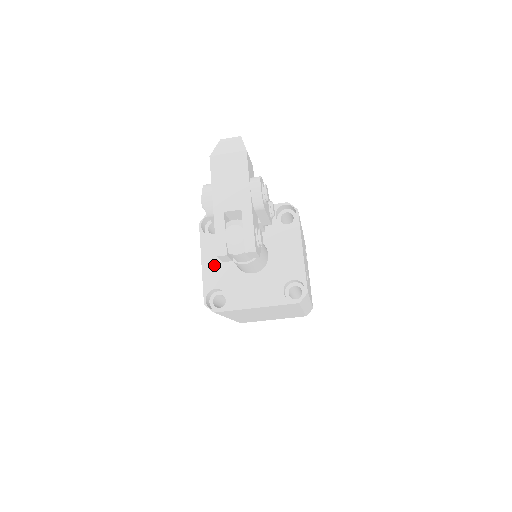
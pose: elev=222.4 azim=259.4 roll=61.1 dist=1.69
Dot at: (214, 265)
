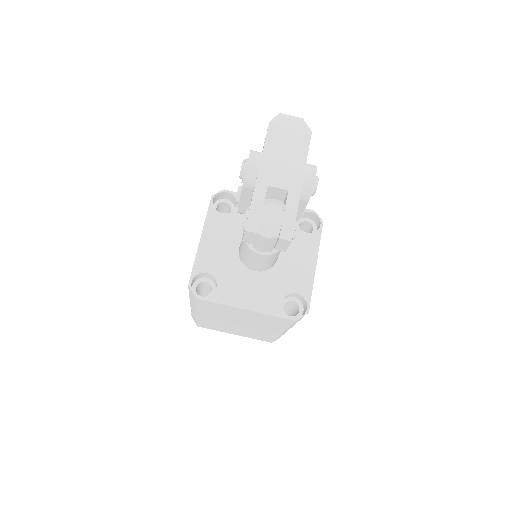
Dot at: (214, 247)
